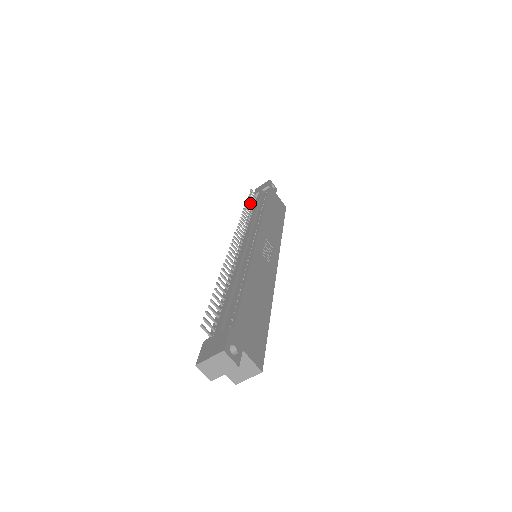
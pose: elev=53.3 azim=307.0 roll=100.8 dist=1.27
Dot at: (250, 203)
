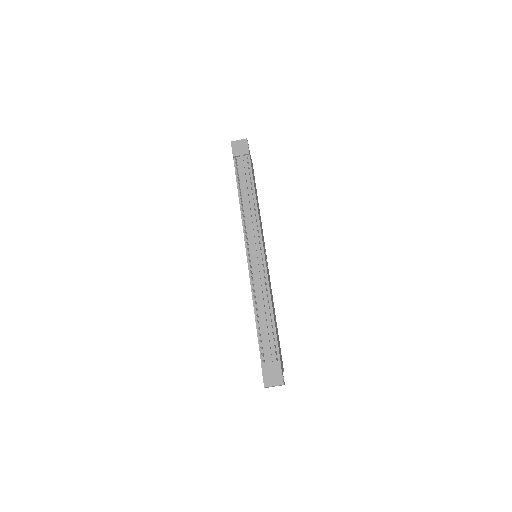
Dot at: (238, 179)
